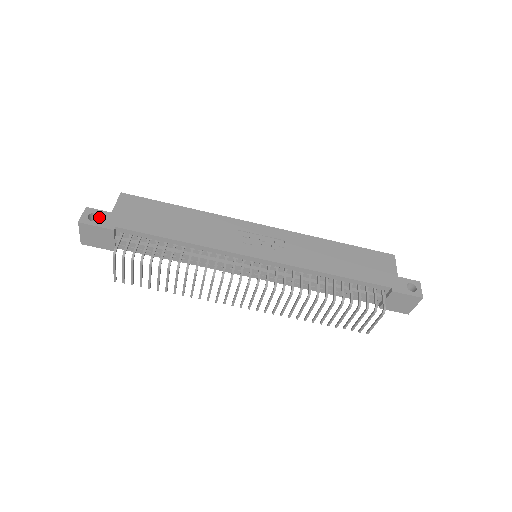
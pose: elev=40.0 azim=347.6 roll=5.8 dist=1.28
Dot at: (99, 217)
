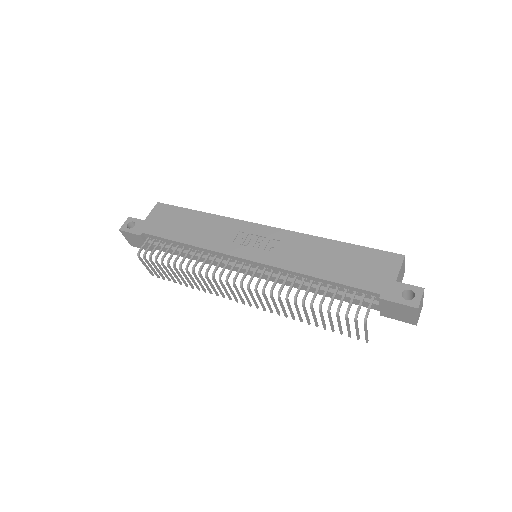
Dot at: (136, 225)
